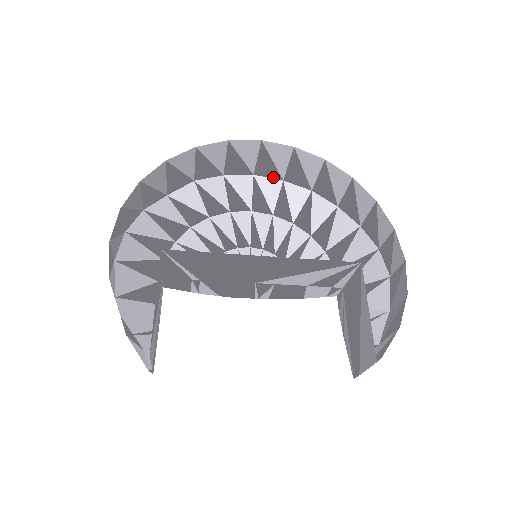
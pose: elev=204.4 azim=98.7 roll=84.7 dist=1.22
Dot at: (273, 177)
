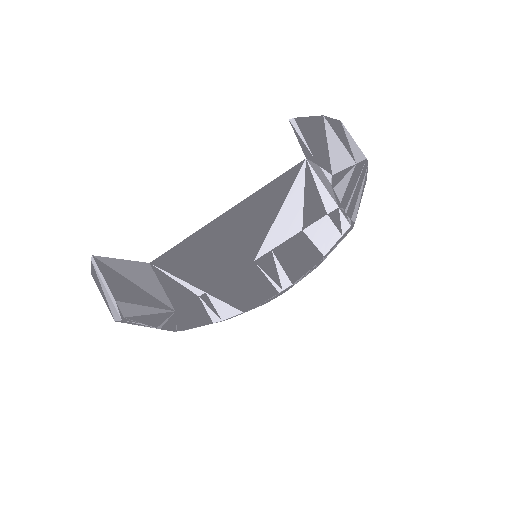
Dot at: occluded
